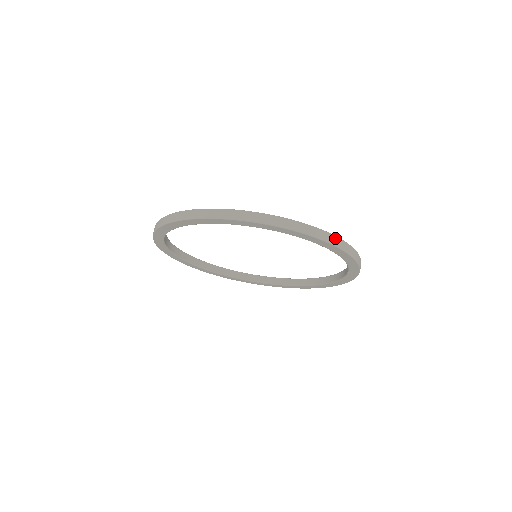
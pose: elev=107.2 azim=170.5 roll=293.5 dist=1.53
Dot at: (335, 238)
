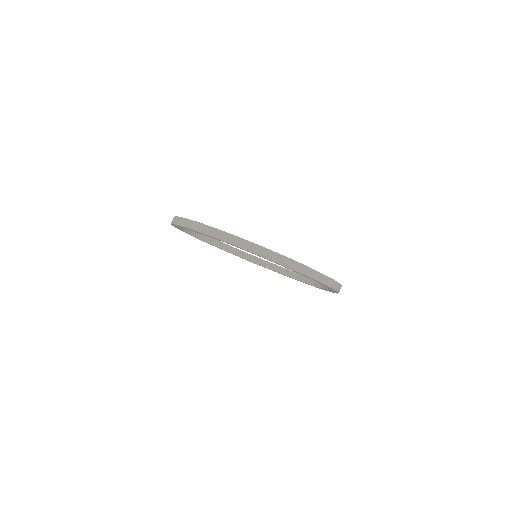
Dot at: (253, 245)
